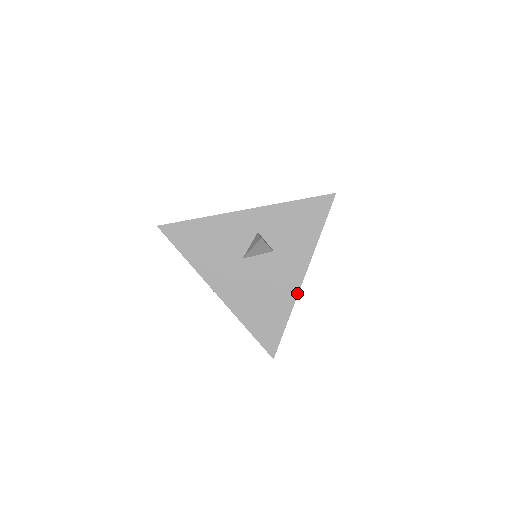
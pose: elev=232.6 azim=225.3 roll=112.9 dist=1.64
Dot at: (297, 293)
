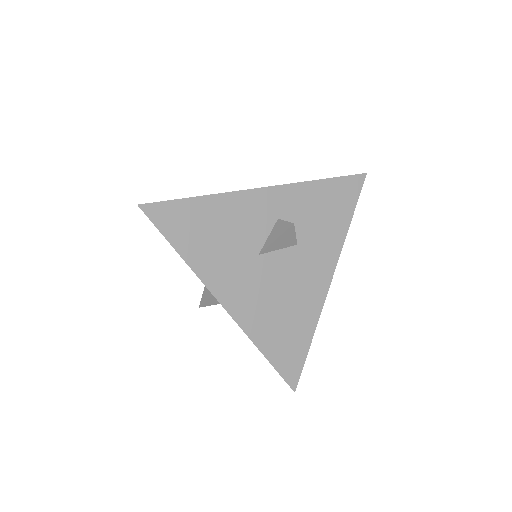
Dot at: (324, 300)
